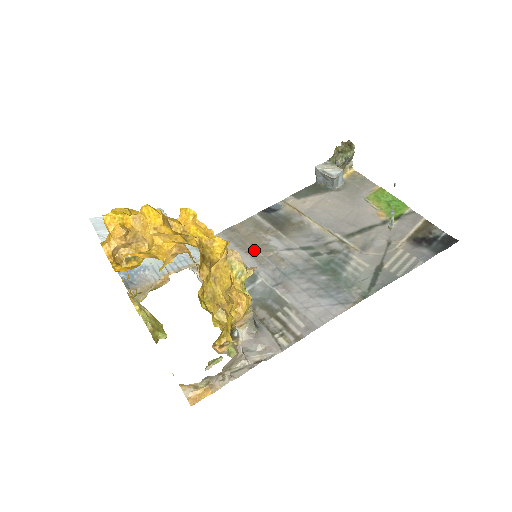
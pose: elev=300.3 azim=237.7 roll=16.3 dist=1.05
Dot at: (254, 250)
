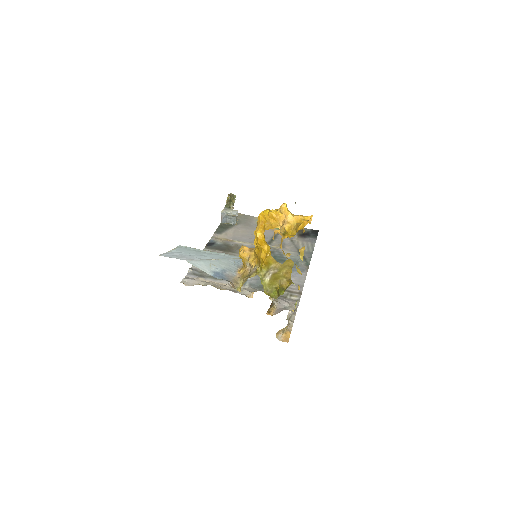
Dot at: occluded
